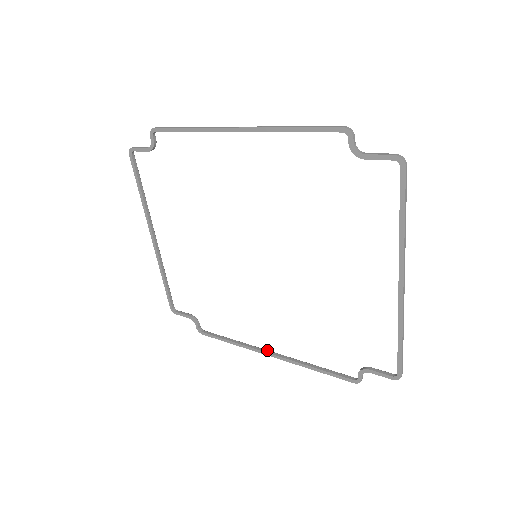
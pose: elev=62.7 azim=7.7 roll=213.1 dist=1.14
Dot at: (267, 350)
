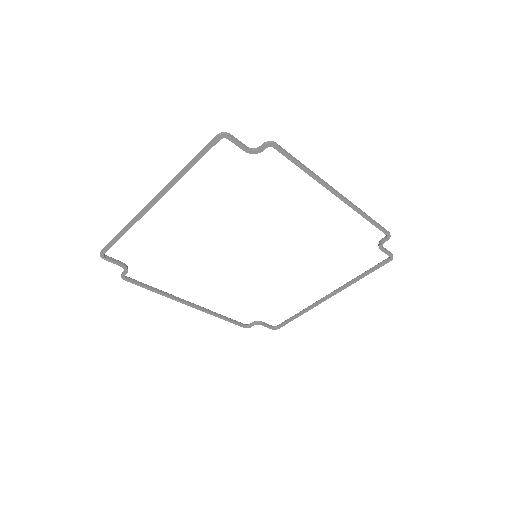
Dot at: occluded
